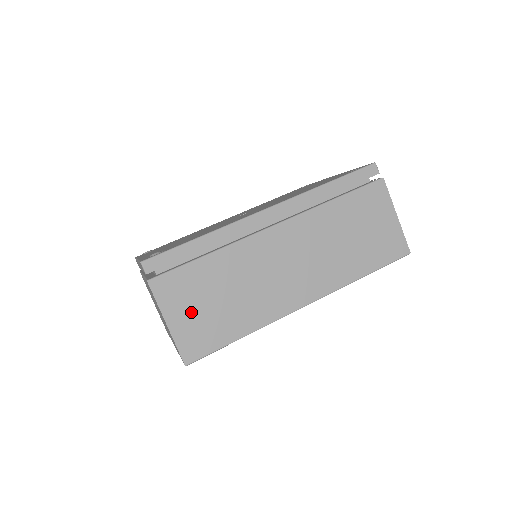
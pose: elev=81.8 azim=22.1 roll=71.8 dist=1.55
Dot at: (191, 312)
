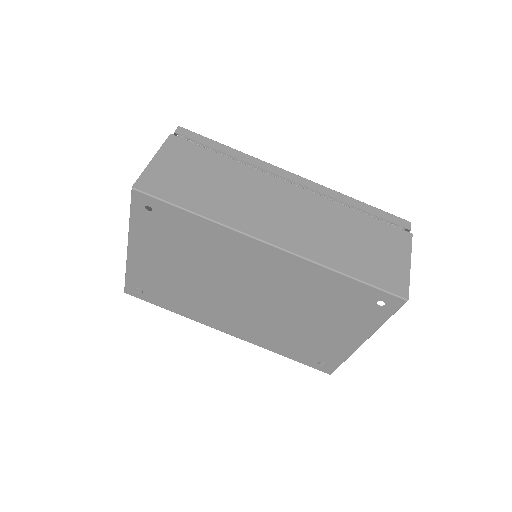
Dot at: (177, 168)
